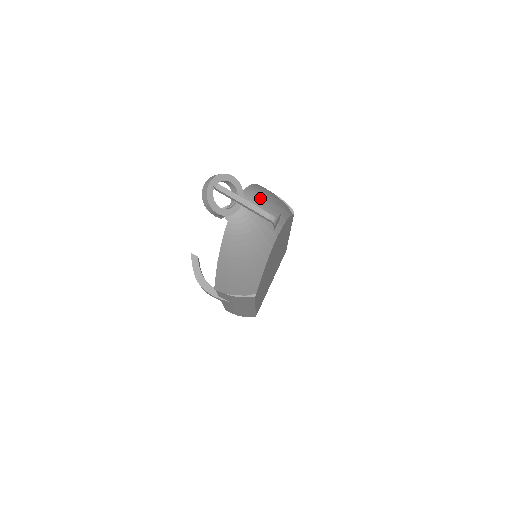
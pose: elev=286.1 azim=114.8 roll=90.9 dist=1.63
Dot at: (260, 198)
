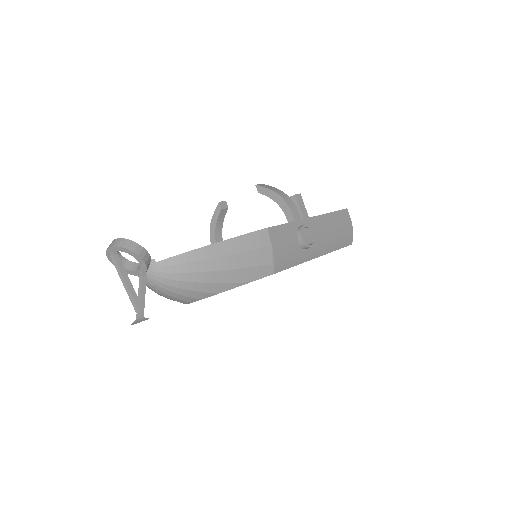
Dot at: (172, 276)
